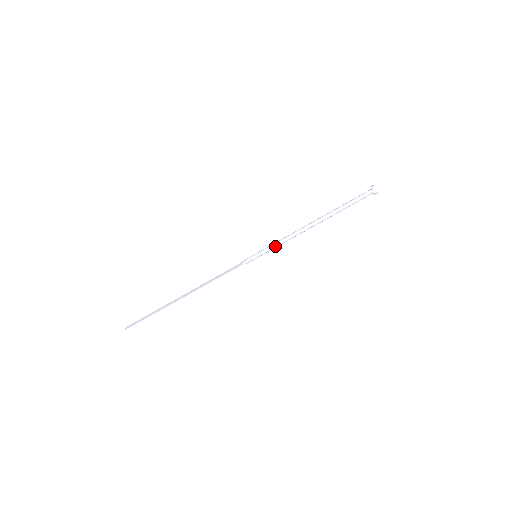
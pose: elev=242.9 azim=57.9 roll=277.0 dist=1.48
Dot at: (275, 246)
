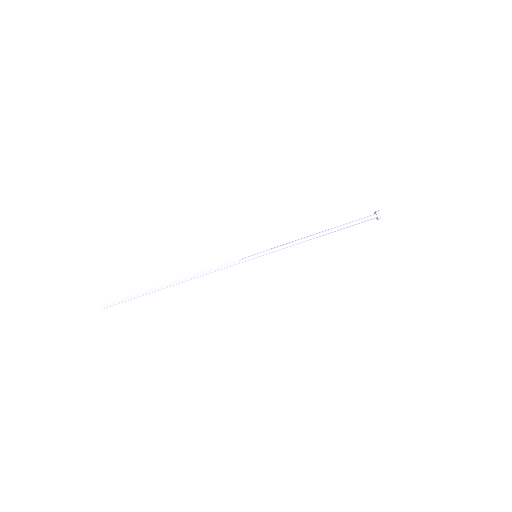
Dot at: (277, 250)
